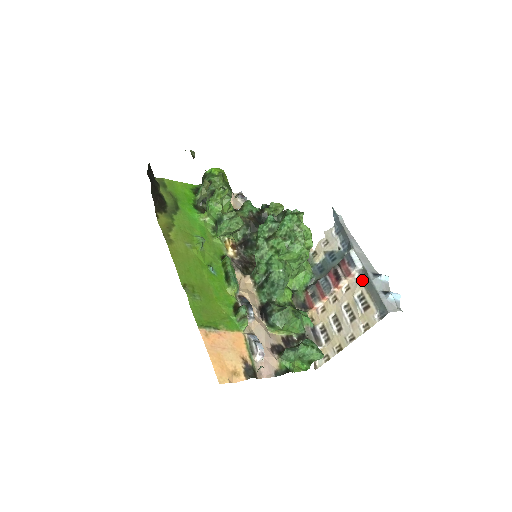
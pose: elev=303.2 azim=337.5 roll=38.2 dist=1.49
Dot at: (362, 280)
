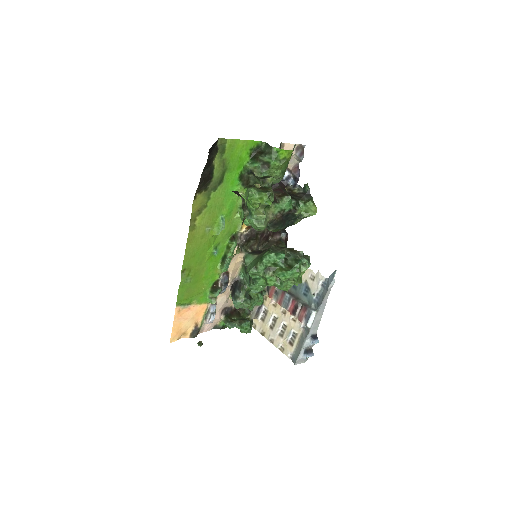
Dot at: (304, 330)
